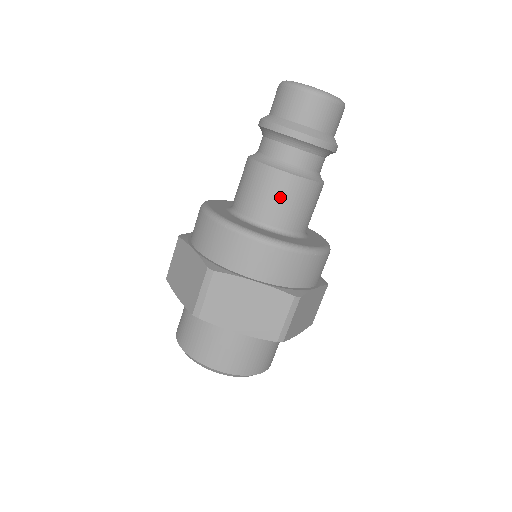
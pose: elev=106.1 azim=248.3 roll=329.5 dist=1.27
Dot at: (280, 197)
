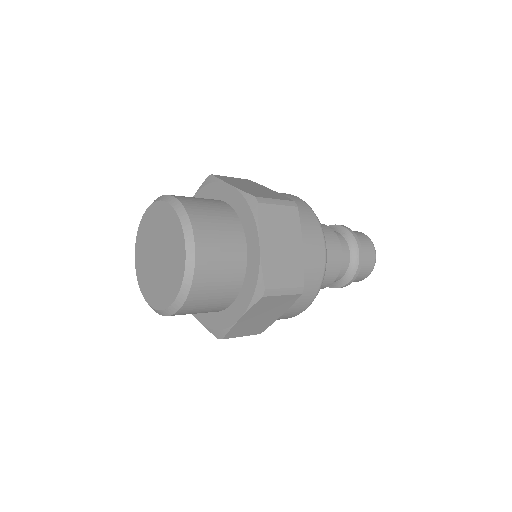
Dot at: occluded
